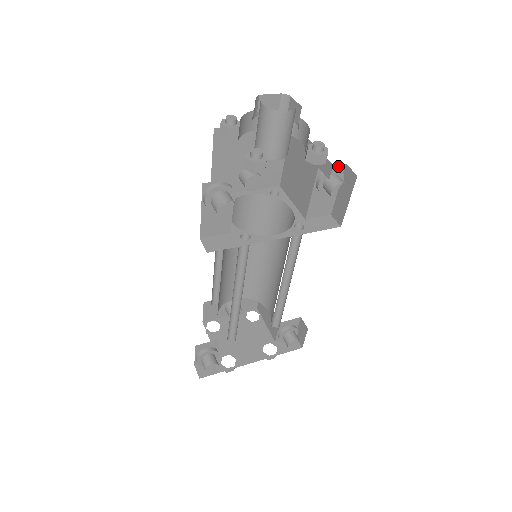
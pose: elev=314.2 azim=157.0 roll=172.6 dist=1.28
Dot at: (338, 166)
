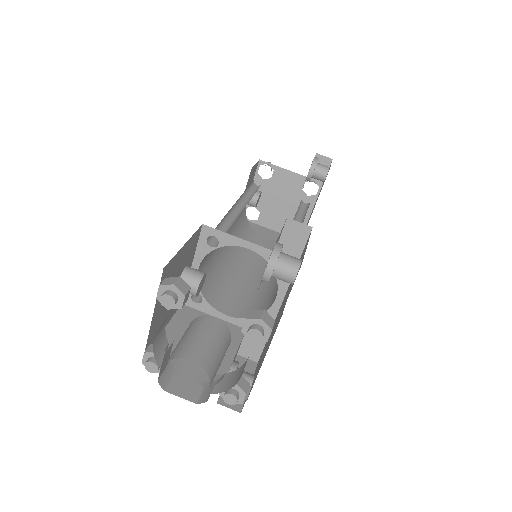
Dot at: occluded
